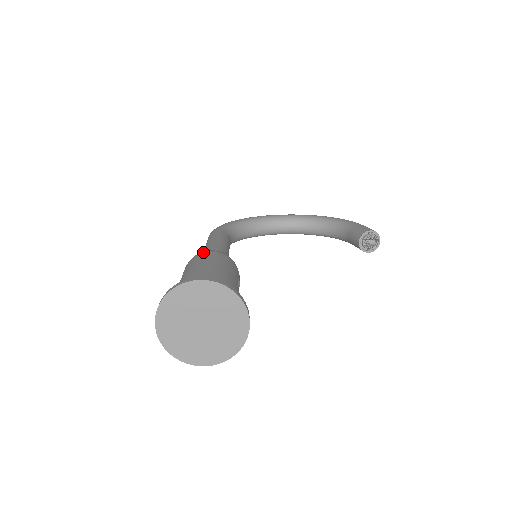
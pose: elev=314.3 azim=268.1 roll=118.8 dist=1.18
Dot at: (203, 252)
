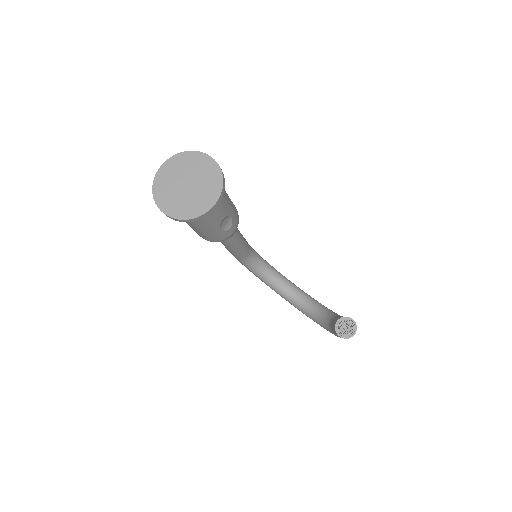
Dot at: occluded
